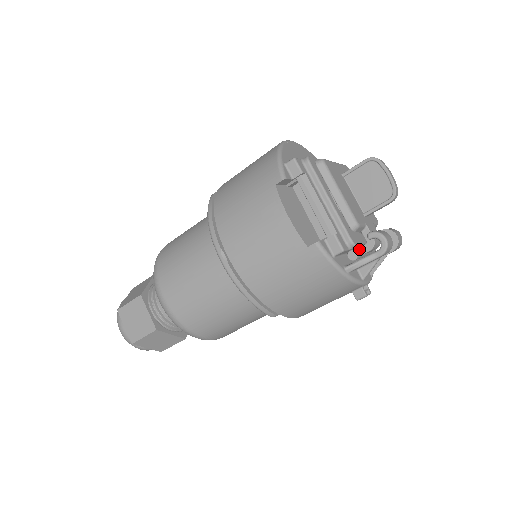
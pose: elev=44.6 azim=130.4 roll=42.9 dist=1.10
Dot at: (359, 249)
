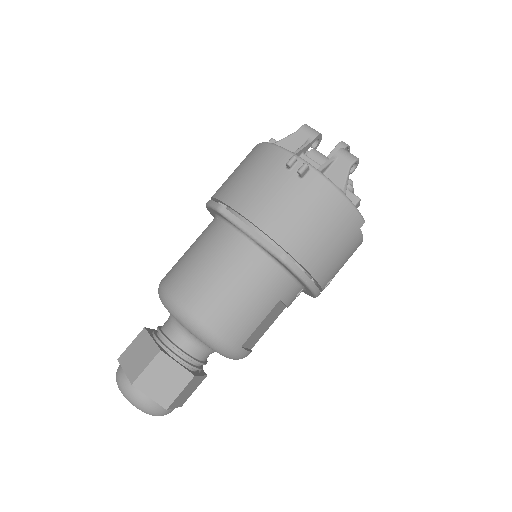
Dot at: occluded
